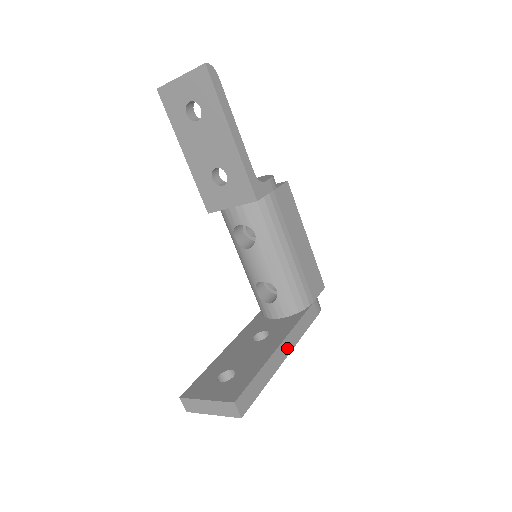
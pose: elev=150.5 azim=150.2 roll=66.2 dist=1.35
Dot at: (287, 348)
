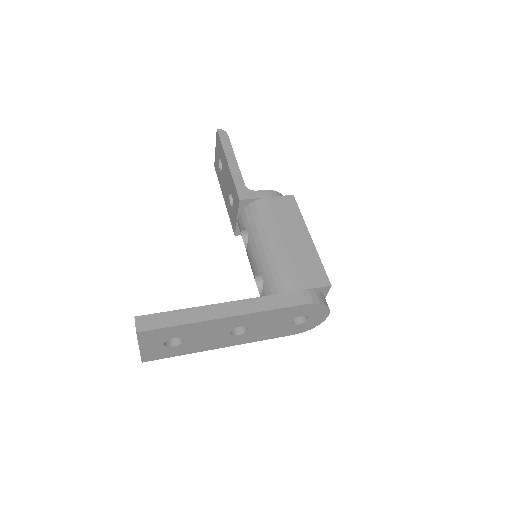
Dot at: (233, 310)
